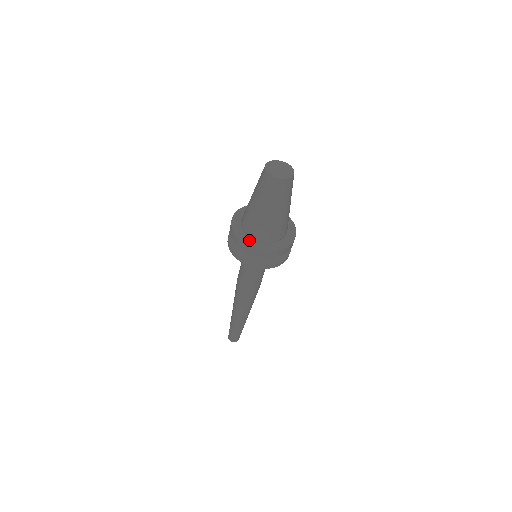
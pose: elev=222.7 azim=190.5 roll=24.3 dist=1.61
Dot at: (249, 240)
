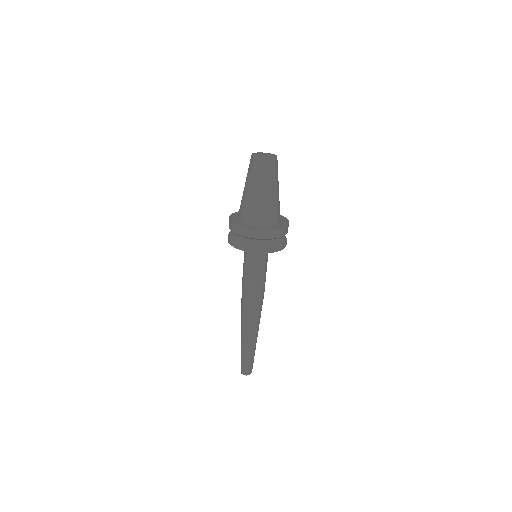
Dot at: (242, 224)
